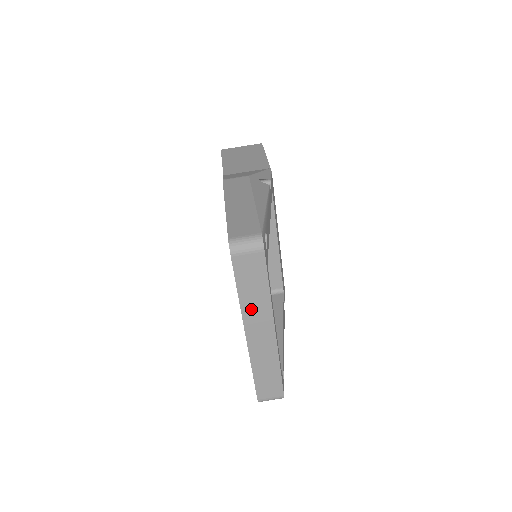
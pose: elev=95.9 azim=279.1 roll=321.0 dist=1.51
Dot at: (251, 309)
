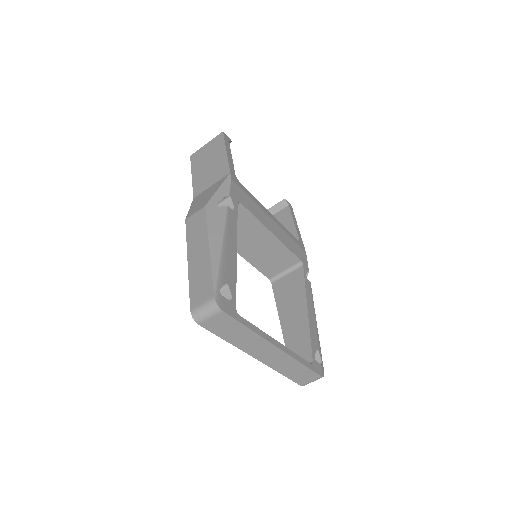
Dot at: (245, 344)
